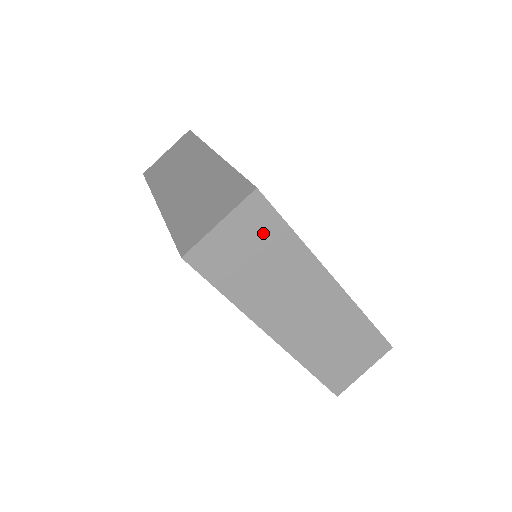
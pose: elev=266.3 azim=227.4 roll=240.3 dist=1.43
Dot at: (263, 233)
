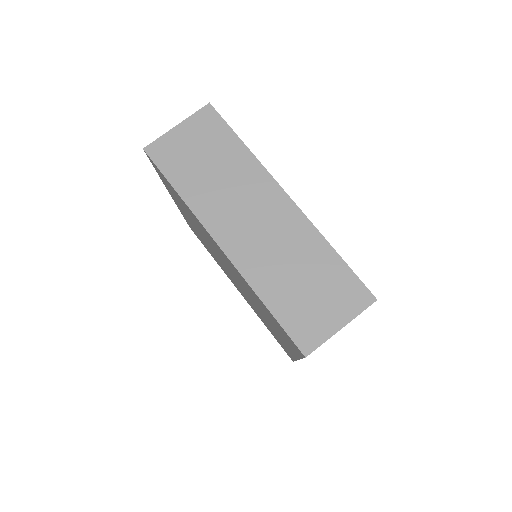
Dot at: (213, 138)
